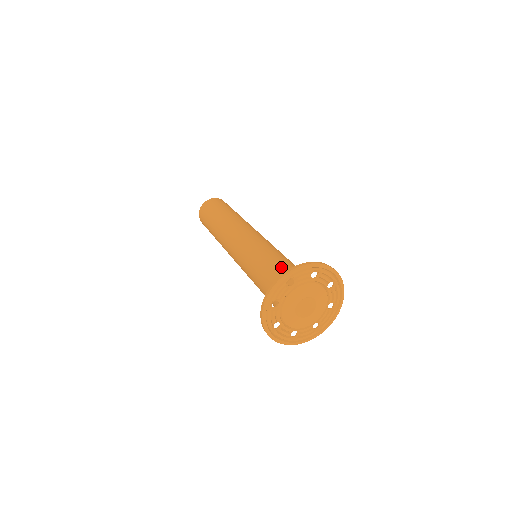
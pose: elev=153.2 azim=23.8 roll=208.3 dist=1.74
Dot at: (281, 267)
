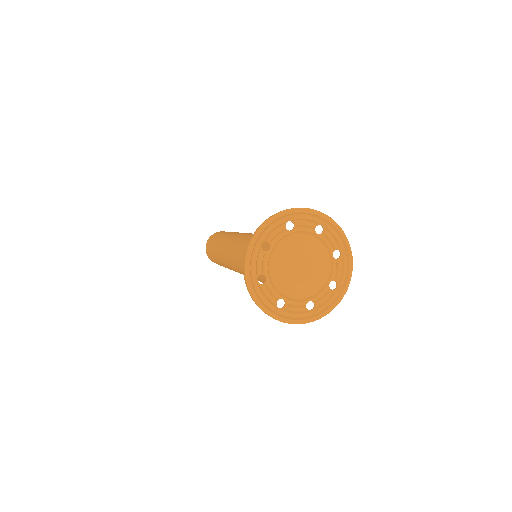
Dot at: occluded
